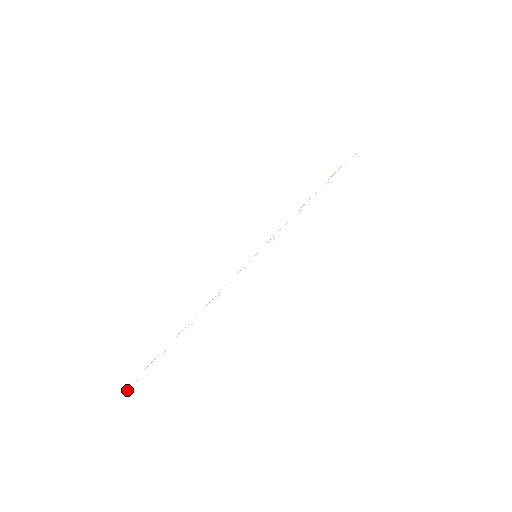
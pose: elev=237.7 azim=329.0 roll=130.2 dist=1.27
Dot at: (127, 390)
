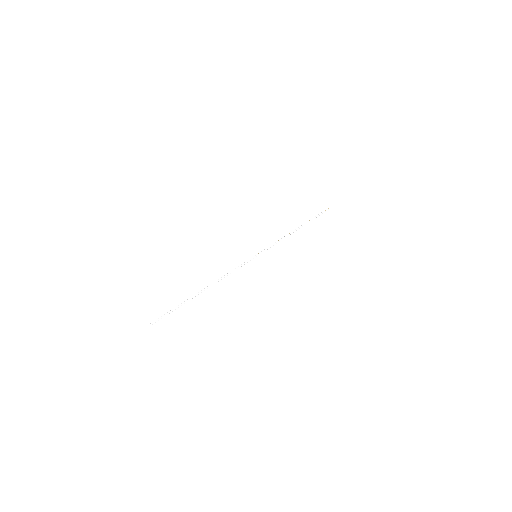
Dot at: (152, 323)
